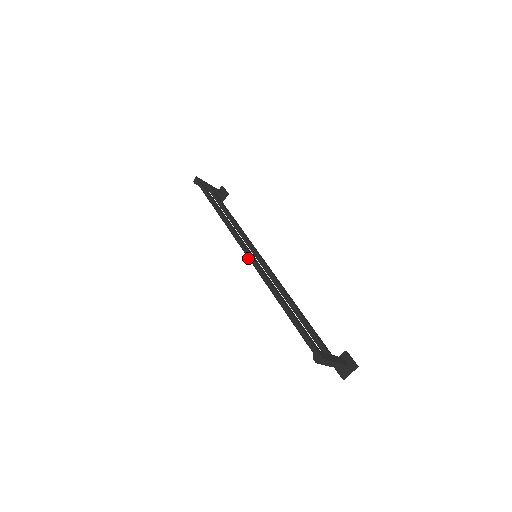
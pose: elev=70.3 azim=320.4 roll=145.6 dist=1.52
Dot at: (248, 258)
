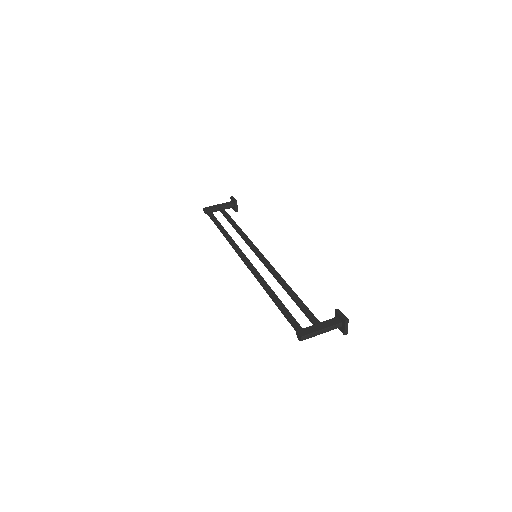
Dot at: (246, 265)
